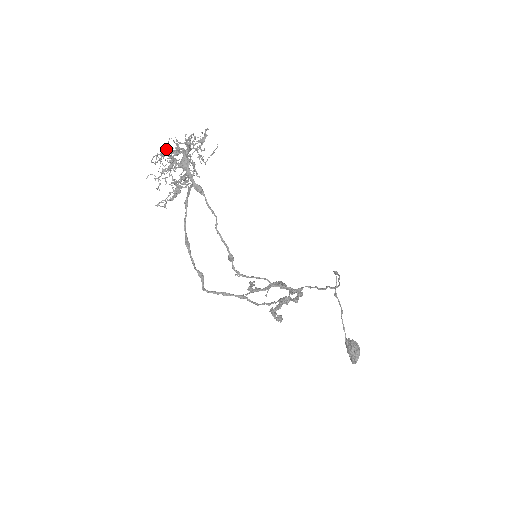
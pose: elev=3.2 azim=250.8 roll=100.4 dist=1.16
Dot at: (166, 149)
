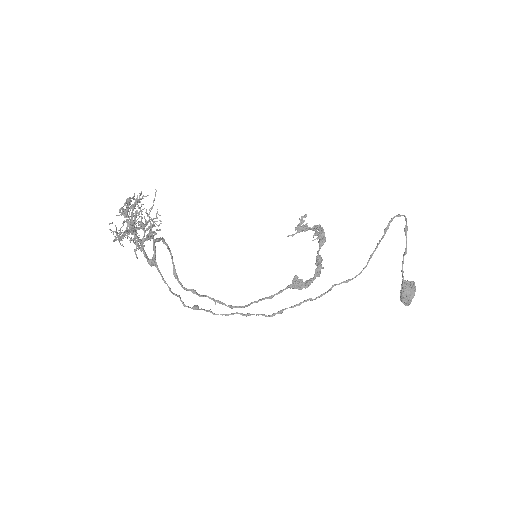
Dot at: (122, 211)
